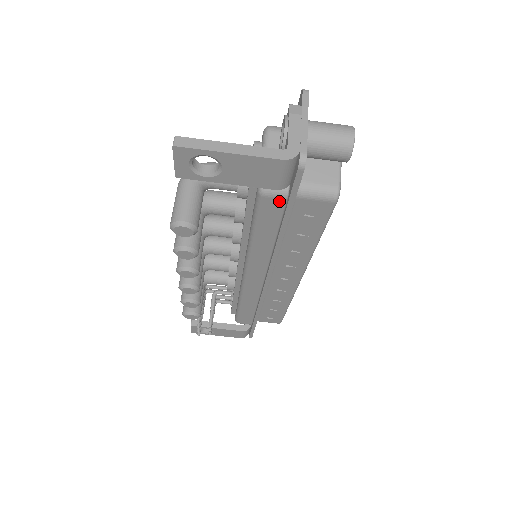
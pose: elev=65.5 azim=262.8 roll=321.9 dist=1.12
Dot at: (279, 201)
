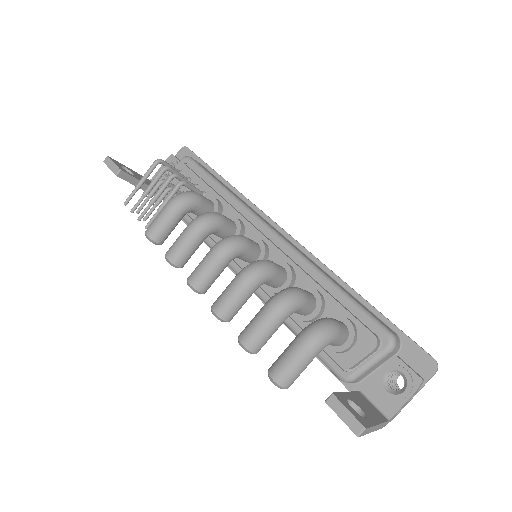
Dot at: occluded
